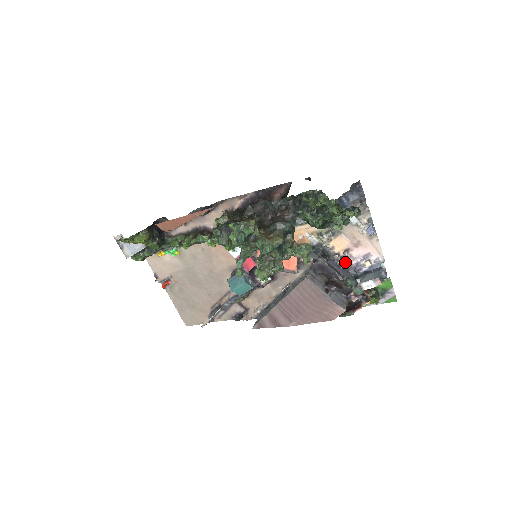
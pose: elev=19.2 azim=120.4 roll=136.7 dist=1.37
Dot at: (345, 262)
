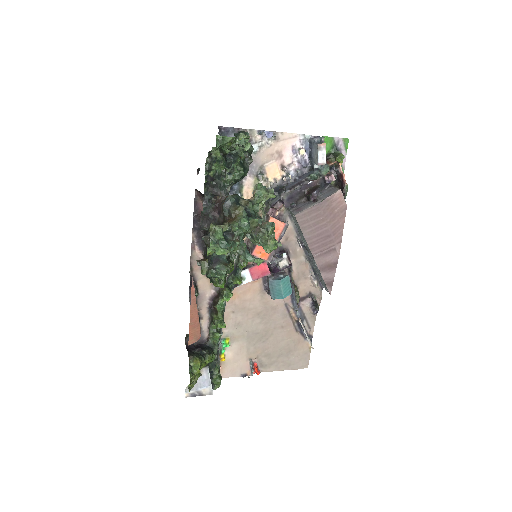
Dot at: (293, 174)
